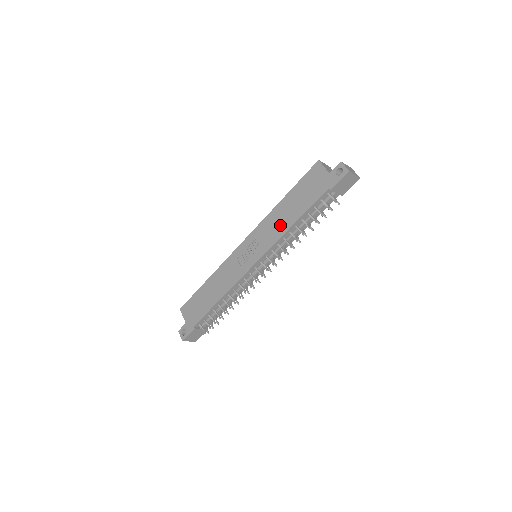
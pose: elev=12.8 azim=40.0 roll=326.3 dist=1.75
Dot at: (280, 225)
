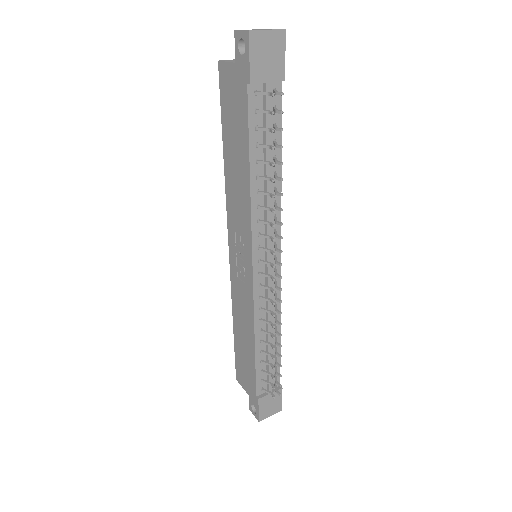
Dot at: (241, 192)
